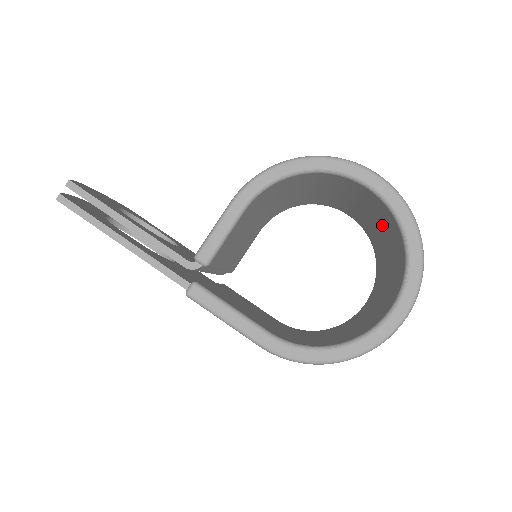
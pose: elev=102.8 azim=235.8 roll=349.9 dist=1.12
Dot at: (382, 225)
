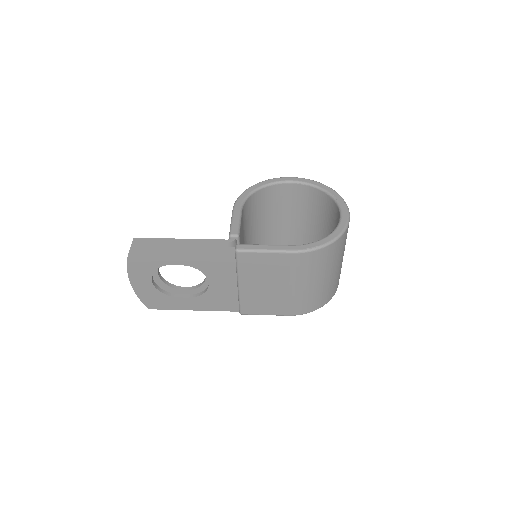
Dot at: (309, 211)
